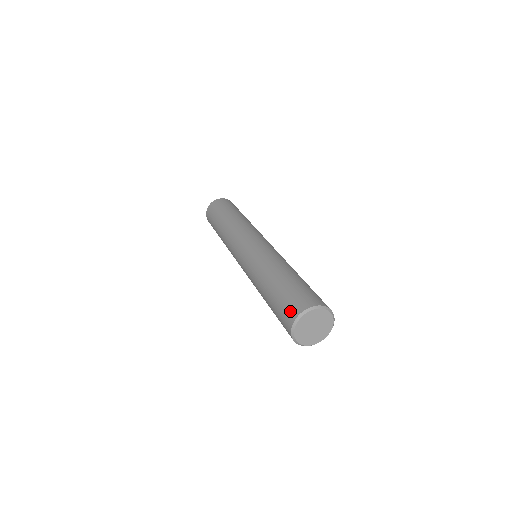
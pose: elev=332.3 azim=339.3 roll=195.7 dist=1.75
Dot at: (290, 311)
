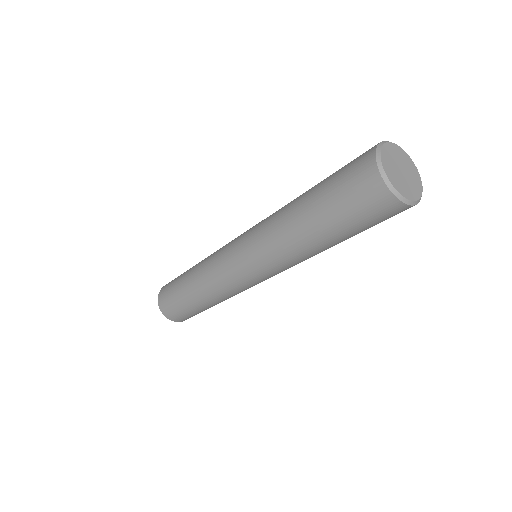
Dot at: occluded
